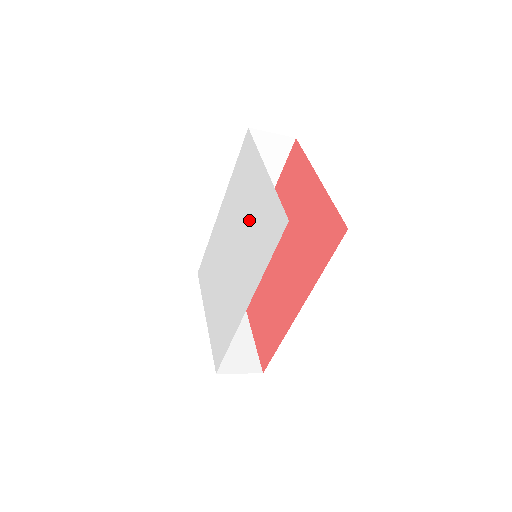
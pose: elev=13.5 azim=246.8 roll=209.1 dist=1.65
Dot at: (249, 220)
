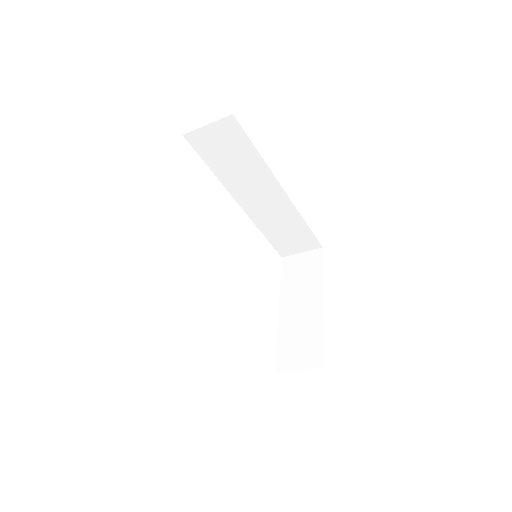
Dot at: occluded
